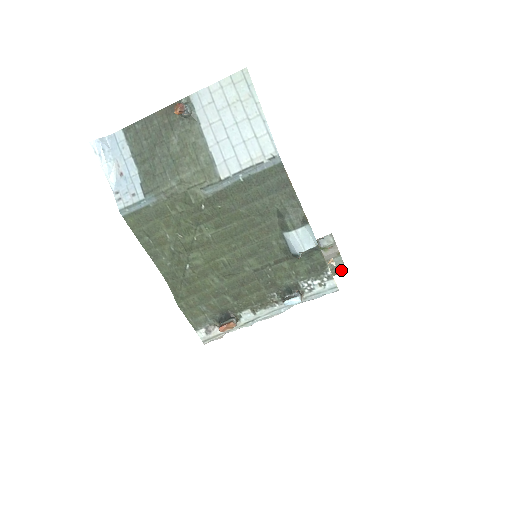
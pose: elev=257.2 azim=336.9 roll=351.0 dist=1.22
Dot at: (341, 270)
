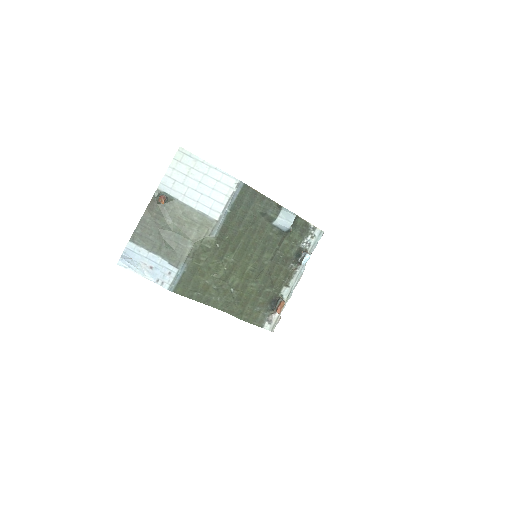
Dot at: occluded
